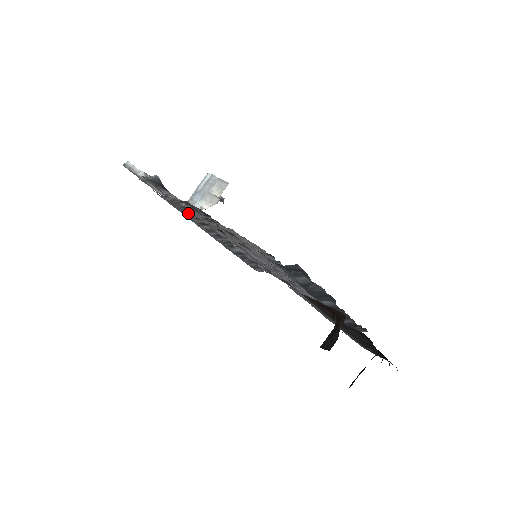
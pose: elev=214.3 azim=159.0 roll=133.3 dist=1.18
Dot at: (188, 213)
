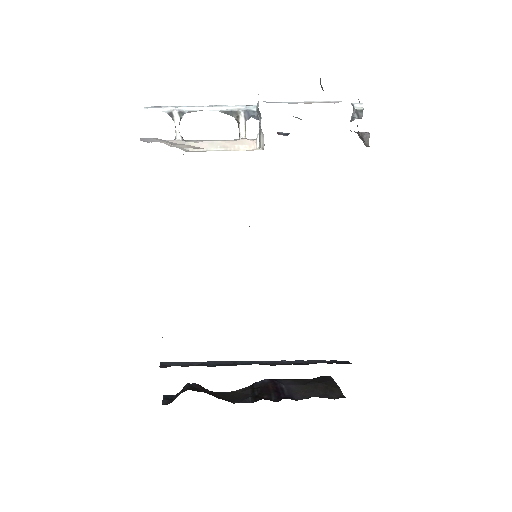
Dot at: occluded
